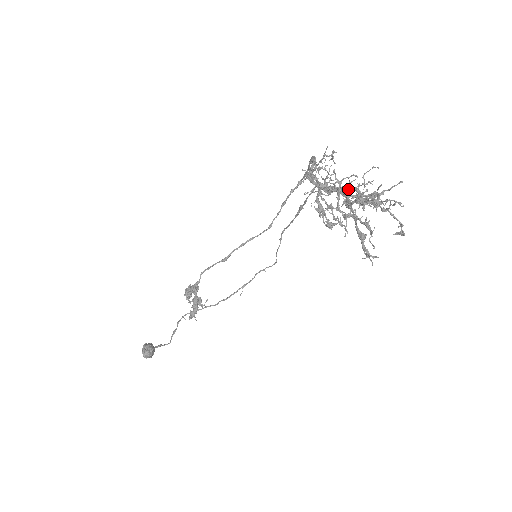
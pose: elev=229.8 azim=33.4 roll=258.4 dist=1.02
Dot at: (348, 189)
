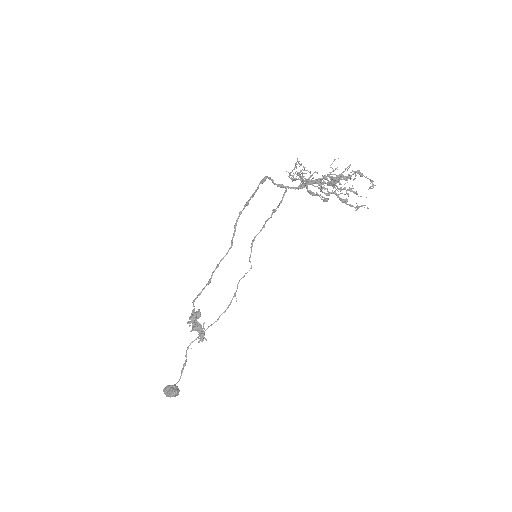
Dot at: (324, 177)
